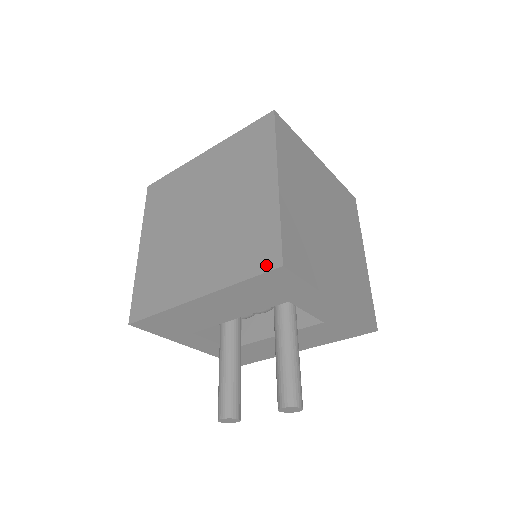
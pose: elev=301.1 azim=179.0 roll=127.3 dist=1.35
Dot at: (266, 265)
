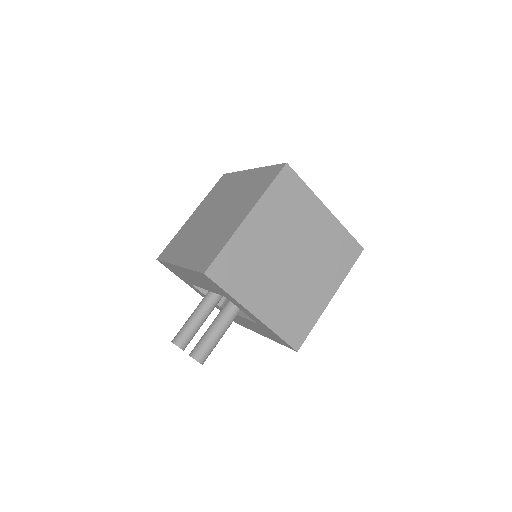
Dot at: (202, 268)
